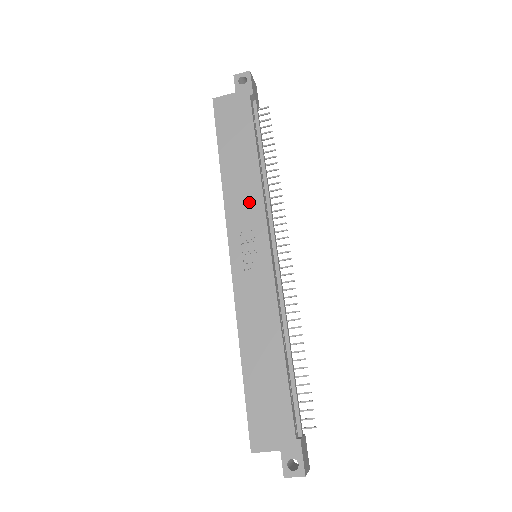
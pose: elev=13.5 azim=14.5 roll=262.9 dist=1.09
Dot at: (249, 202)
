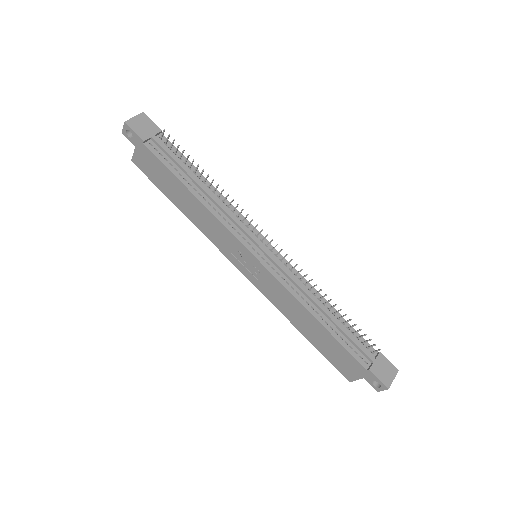
Dot at: (216, 229)
